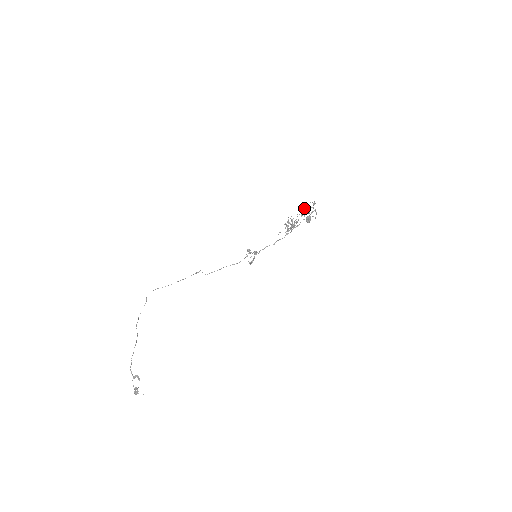
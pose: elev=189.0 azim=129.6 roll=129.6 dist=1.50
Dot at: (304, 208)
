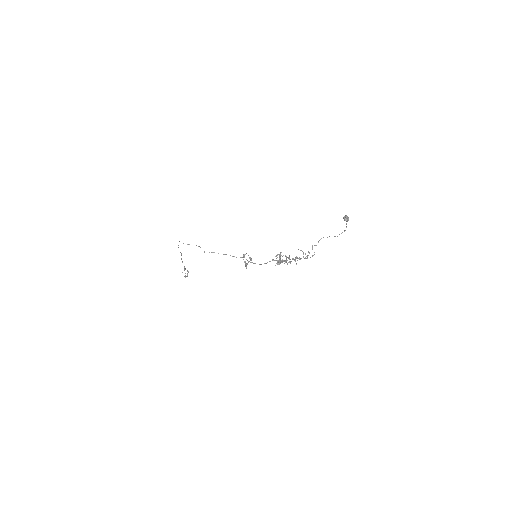
Dot at: (292, 258)
